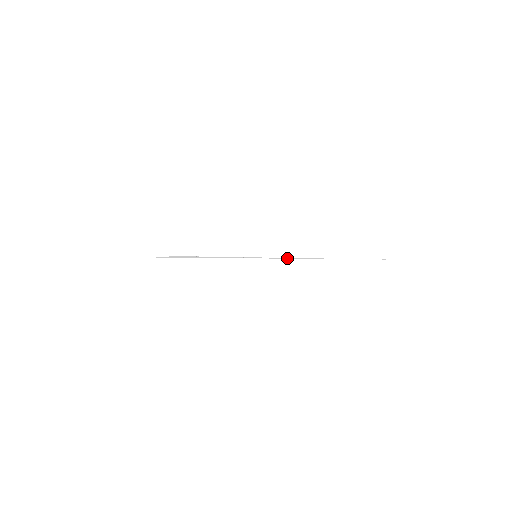
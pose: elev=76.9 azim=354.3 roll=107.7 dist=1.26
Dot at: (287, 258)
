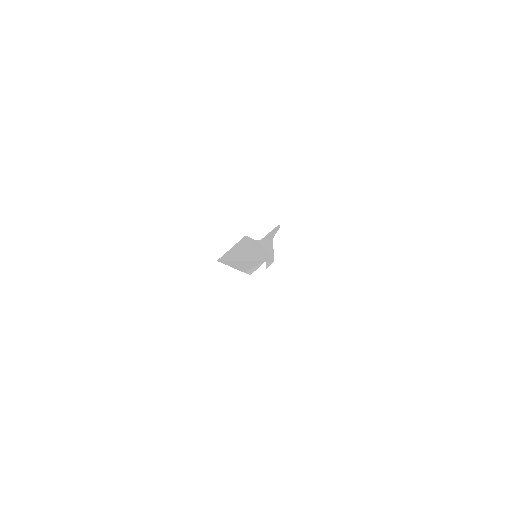
Dot at: (265, 253)
